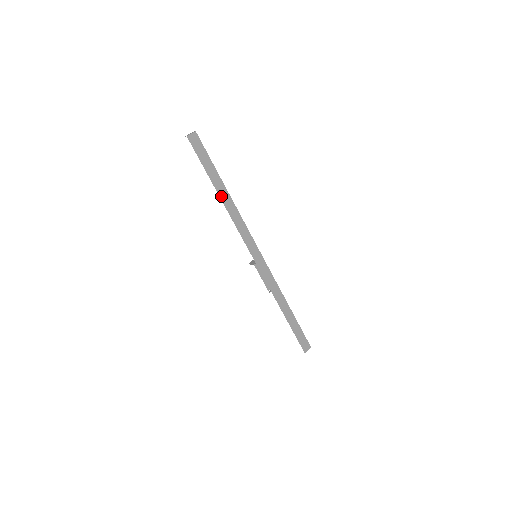
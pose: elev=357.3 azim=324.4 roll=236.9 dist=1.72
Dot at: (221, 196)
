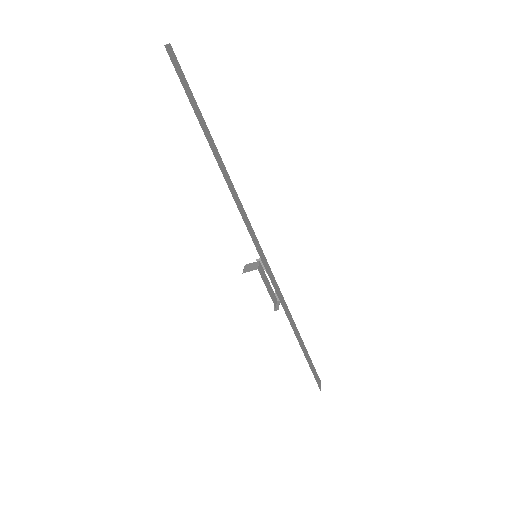
Dot at: (215, 156)
